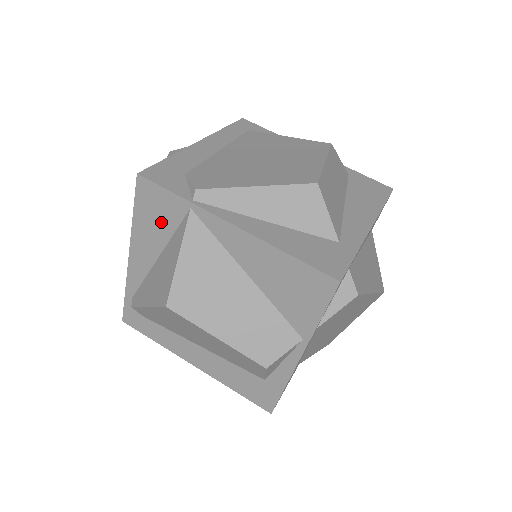
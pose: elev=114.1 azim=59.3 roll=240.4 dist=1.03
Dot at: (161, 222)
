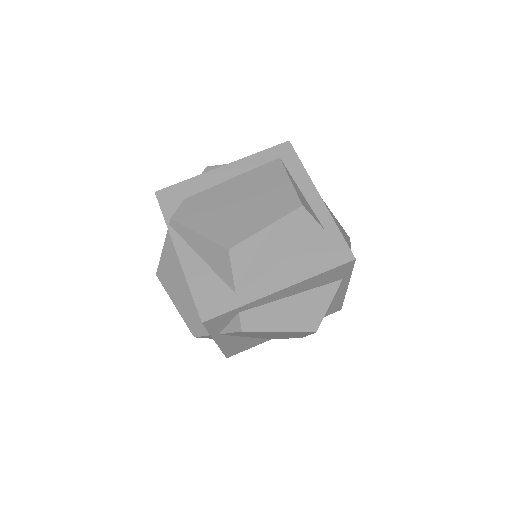
Dot at: occluded
